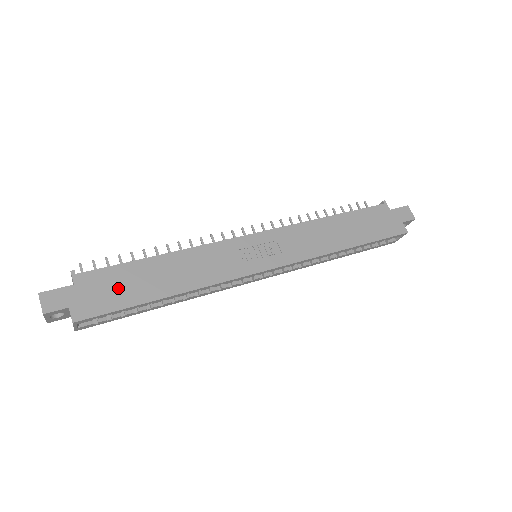
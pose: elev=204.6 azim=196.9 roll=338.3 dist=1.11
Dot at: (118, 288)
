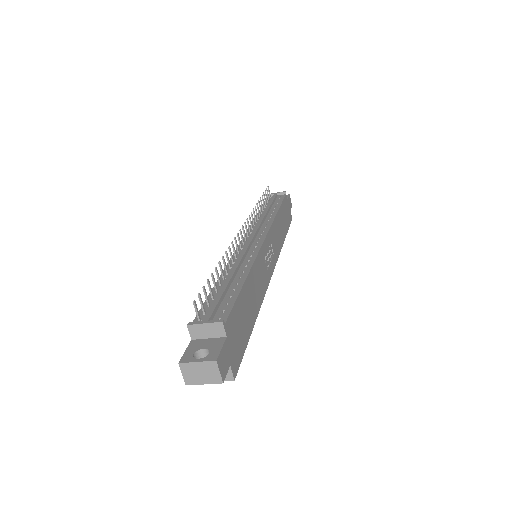
Dot at: (241, 327)
